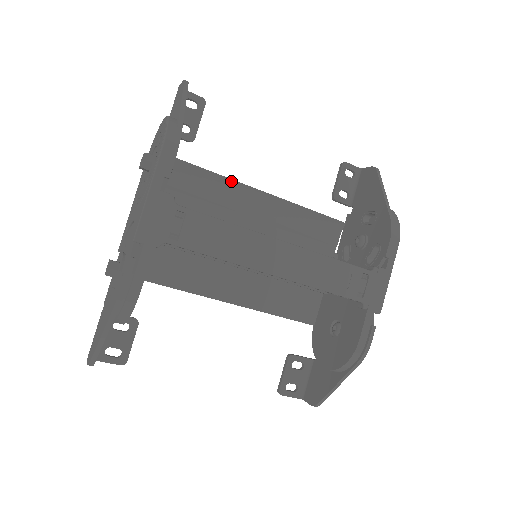
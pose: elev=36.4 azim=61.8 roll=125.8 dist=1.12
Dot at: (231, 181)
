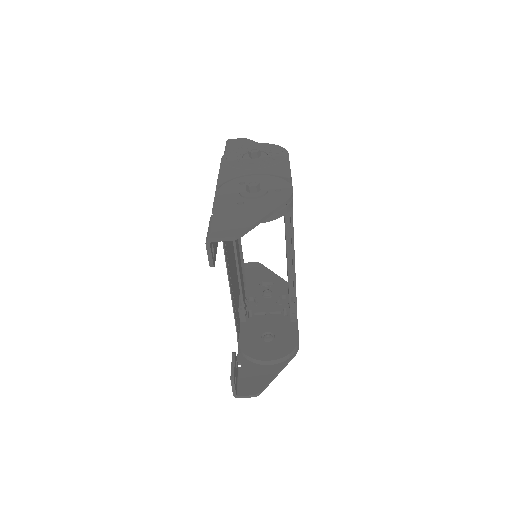
Dot at: occluded
